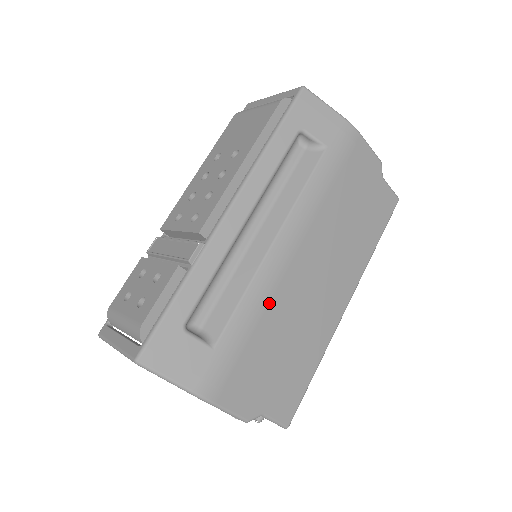
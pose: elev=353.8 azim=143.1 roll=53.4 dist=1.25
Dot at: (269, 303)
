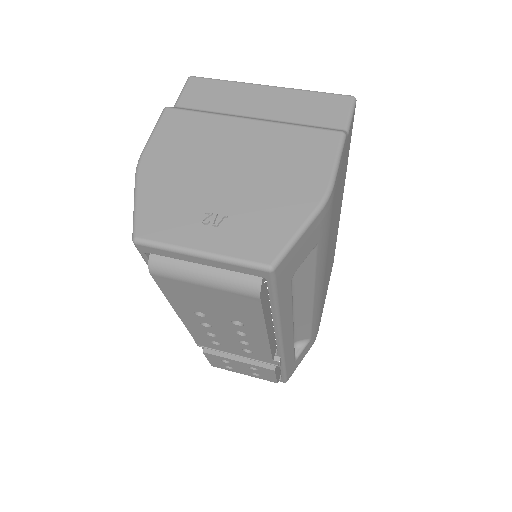
Dot at: occluded
